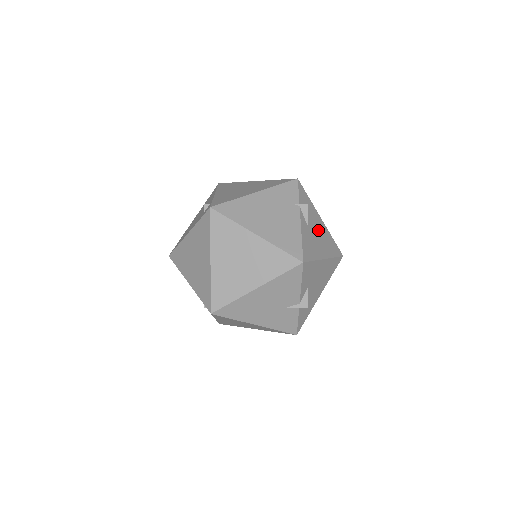
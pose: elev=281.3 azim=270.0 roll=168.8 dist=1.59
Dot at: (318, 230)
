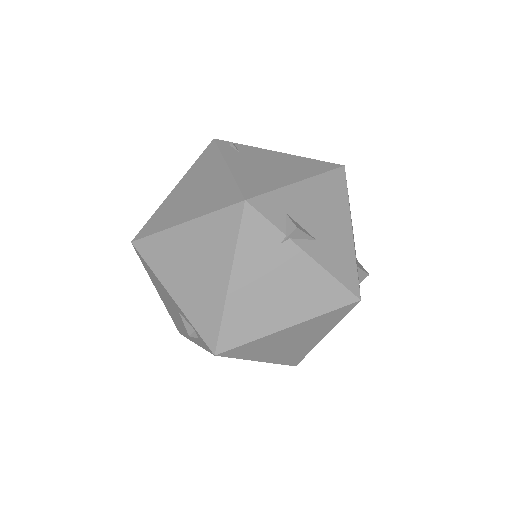
Dot at: (317, 210)
